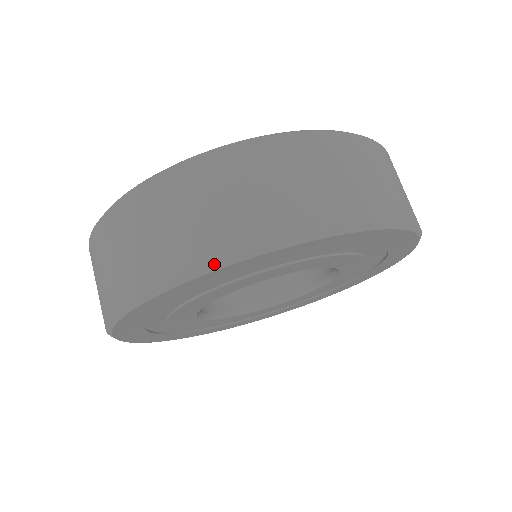
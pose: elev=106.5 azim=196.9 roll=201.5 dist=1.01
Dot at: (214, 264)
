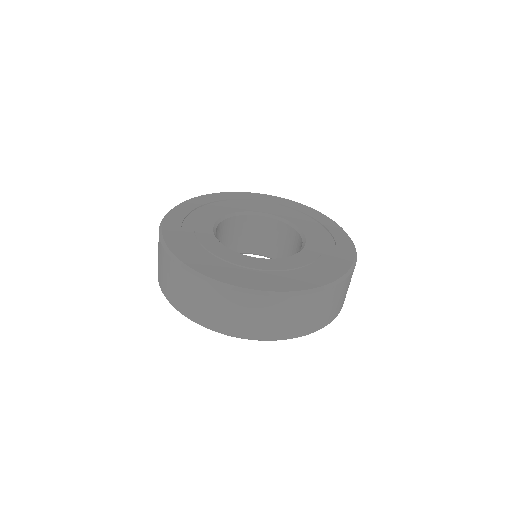
Dot at: occluded
